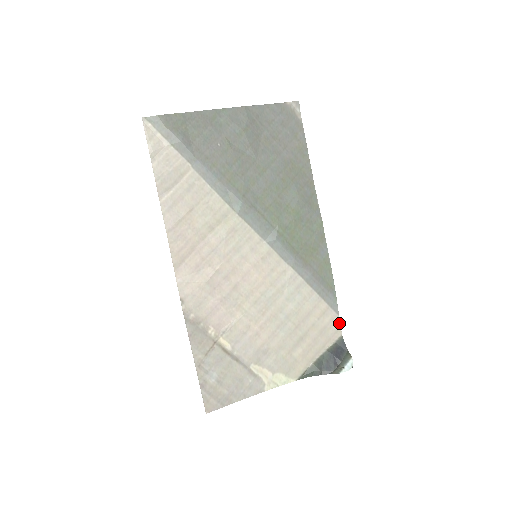
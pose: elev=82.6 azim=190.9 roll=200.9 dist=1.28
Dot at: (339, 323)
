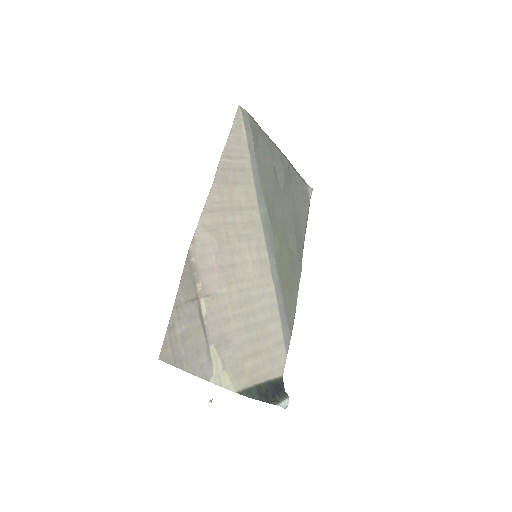
Dot at: (285, 363)
